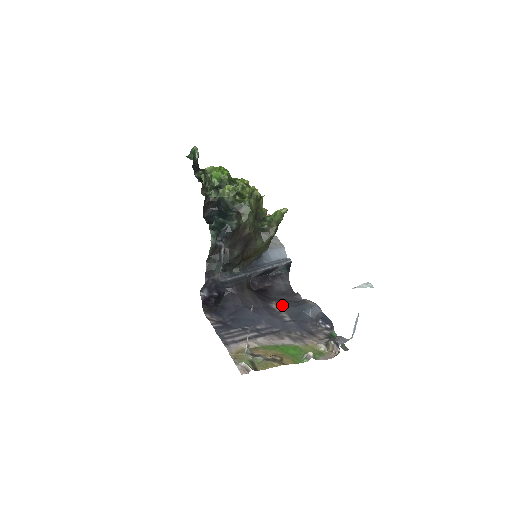
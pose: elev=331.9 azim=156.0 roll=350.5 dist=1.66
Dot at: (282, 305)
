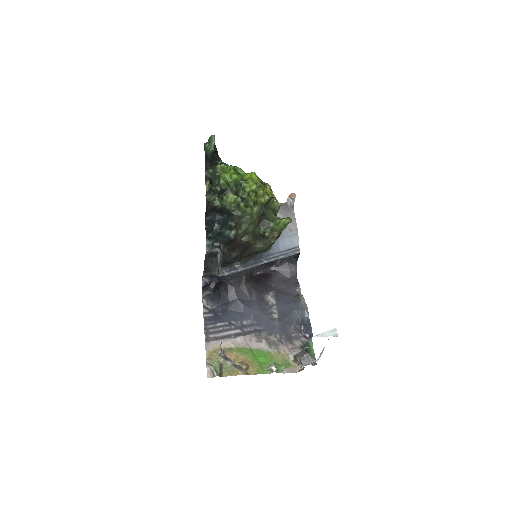
Dot at: (277, 298)
